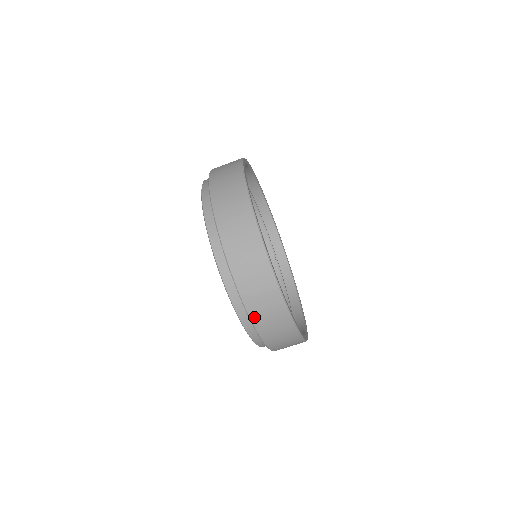
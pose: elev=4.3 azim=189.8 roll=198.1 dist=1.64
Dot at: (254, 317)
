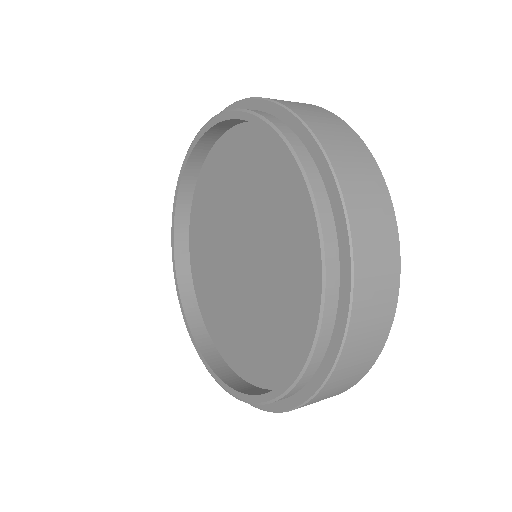
Dot at: (340, 366)
